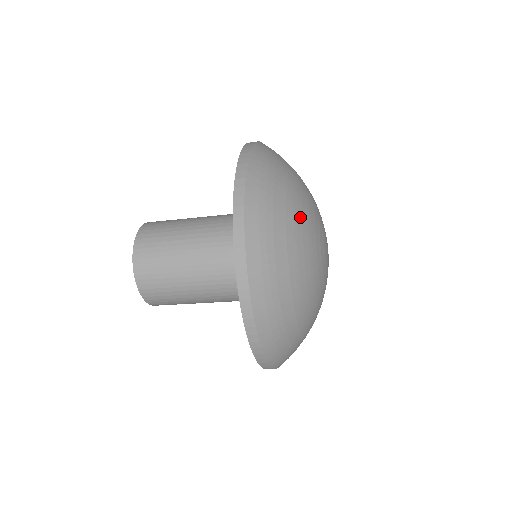
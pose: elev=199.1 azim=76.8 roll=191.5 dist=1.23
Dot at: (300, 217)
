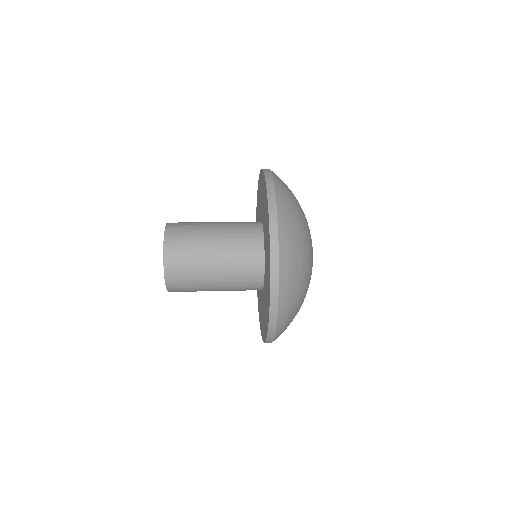
Dot at: (306, 281)
